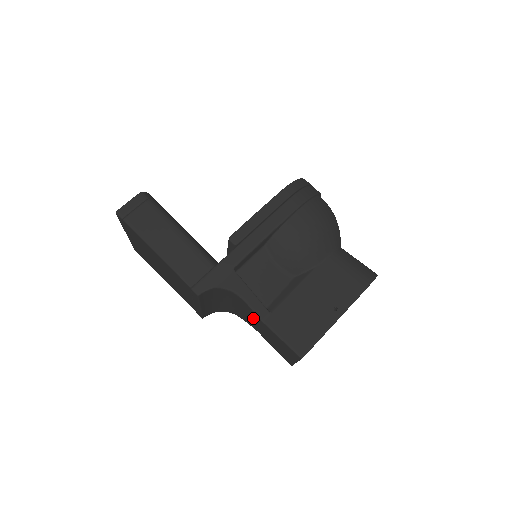
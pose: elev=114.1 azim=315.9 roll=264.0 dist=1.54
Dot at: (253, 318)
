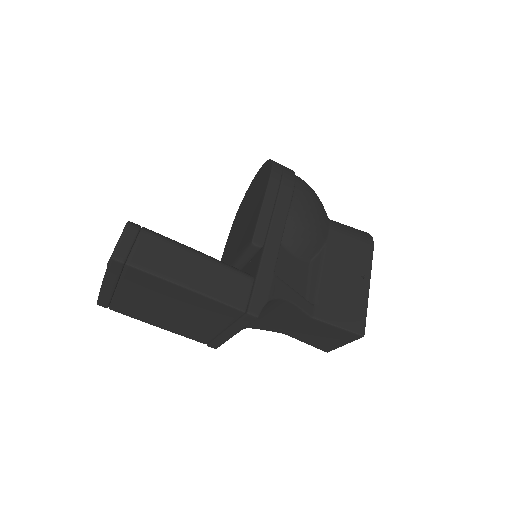
Dot at: (293, 320)
